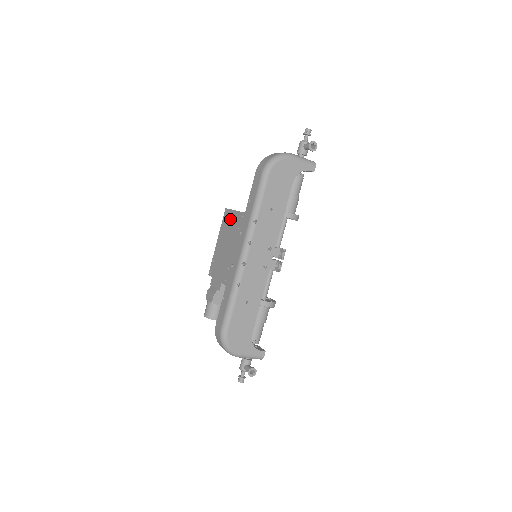
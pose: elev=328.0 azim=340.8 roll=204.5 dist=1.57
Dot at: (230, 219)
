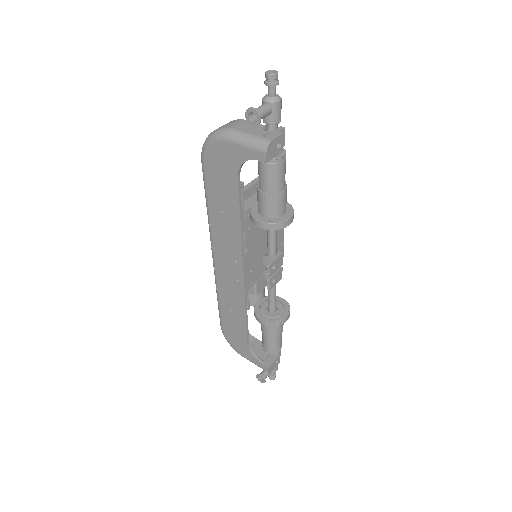
Dot at: occluded
